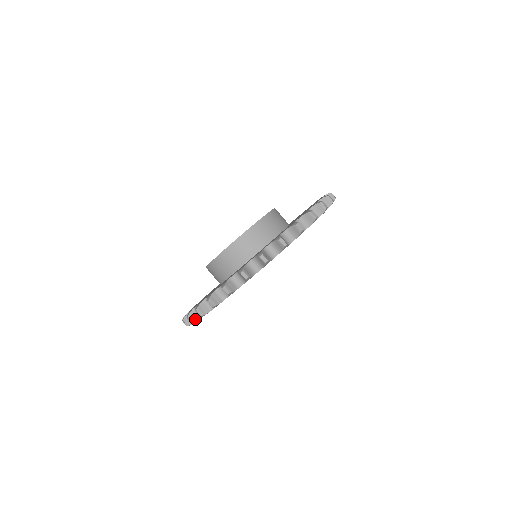
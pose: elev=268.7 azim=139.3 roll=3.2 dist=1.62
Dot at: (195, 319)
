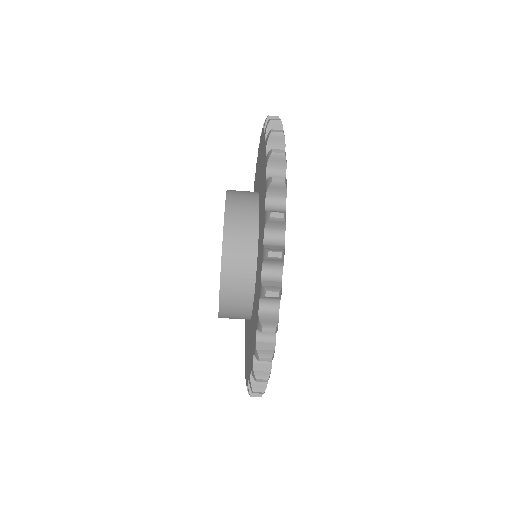
Dot at: occluded
